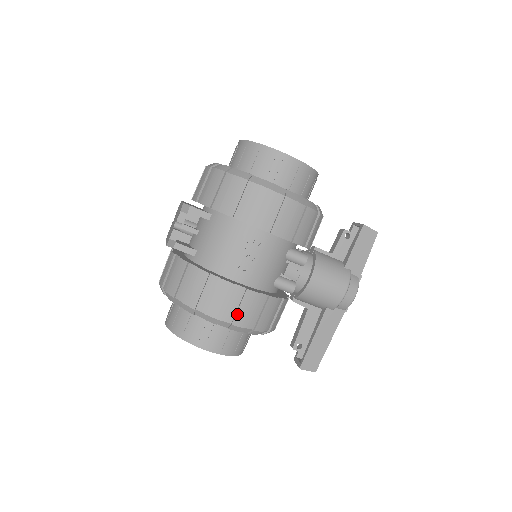
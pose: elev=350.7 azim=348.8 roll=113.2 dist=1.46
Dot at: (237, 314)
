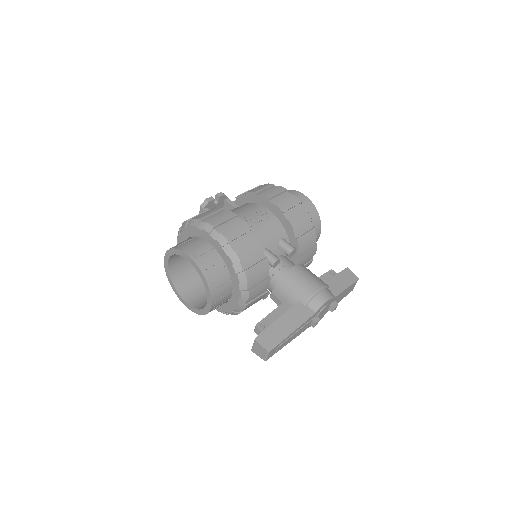
Dot at: (228, 230)
